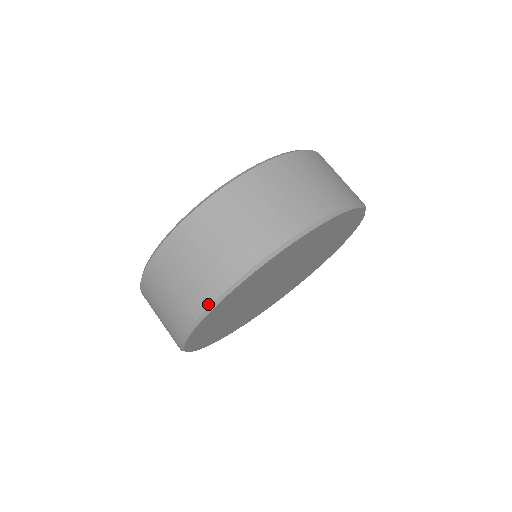
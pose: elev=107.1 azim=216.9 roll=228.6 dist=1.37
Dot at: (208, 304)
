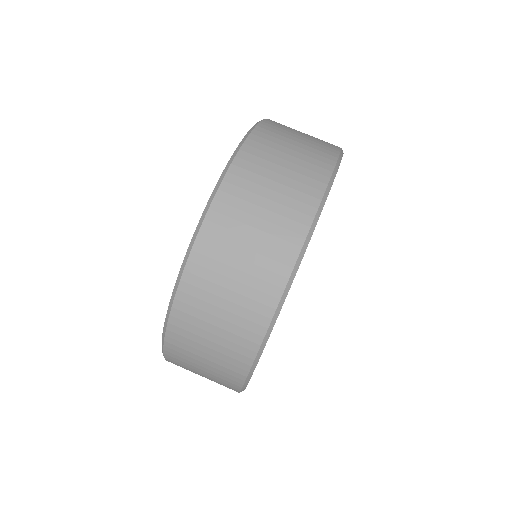
Dot at: (308, 227)
